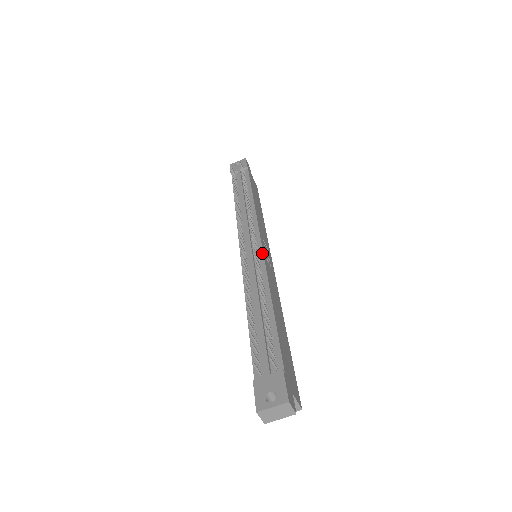
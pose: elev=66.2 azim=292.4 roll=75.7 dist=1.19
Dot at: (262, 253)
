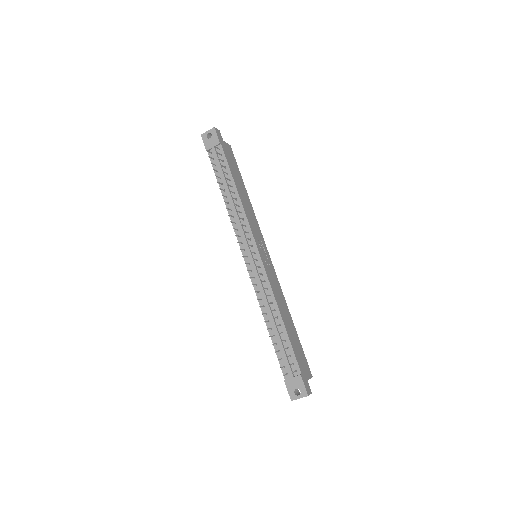
Dot at: (263, 266)
